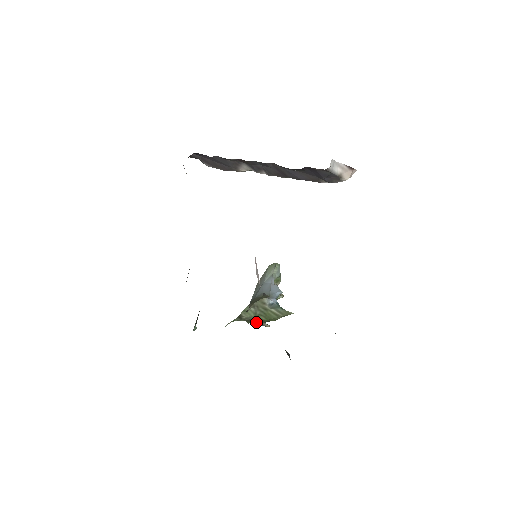
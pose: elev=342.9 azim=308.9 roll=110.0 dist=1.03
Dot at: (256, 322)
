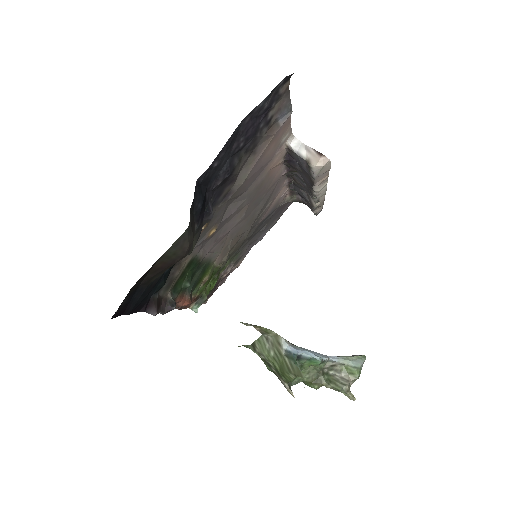
Dot at: (277, 374)
